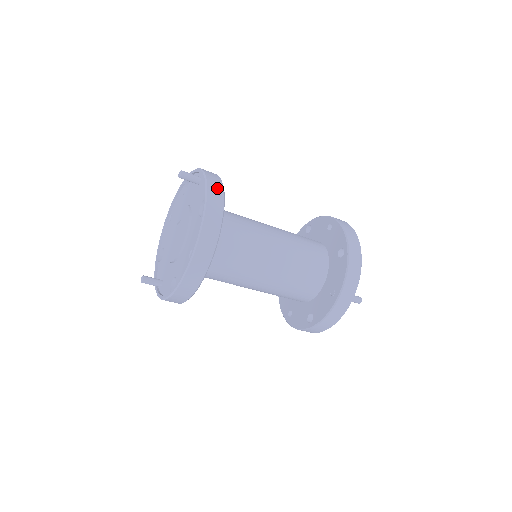
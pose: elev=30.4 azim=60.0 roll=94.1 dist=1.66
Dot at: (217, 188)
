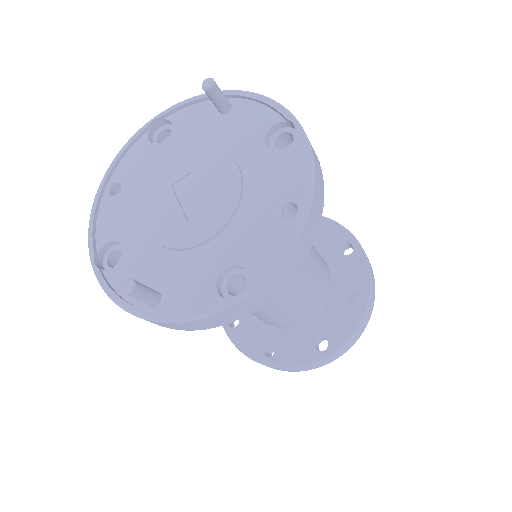
Dot at: occluded
